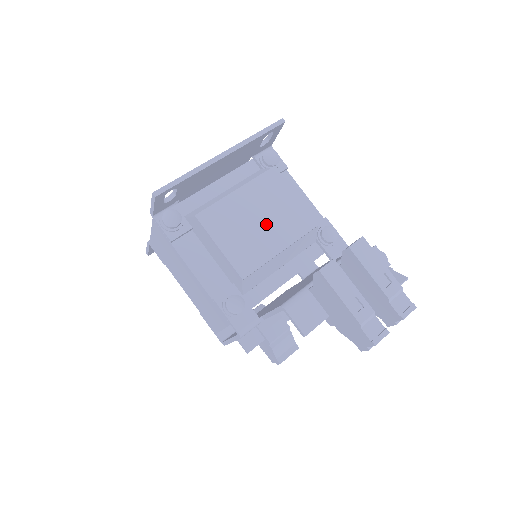
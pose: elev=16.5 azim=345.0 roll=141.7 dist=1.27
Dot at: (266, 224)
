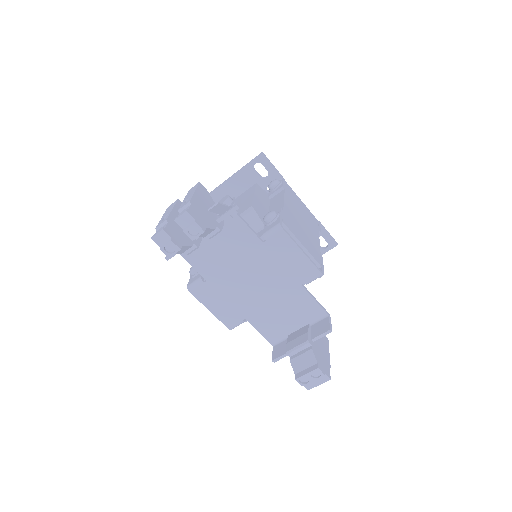
Dot at: occluded
